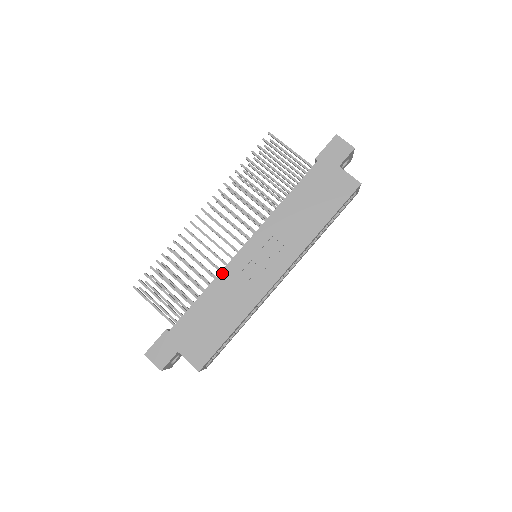
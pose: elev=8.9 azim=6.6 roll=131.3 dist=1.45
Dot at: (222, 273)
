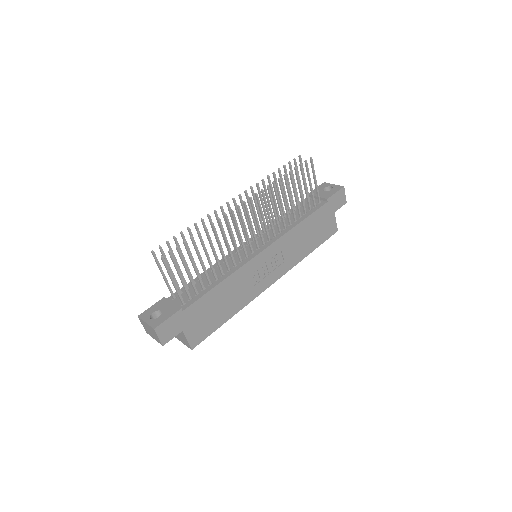
Dot at: (240, 269)
